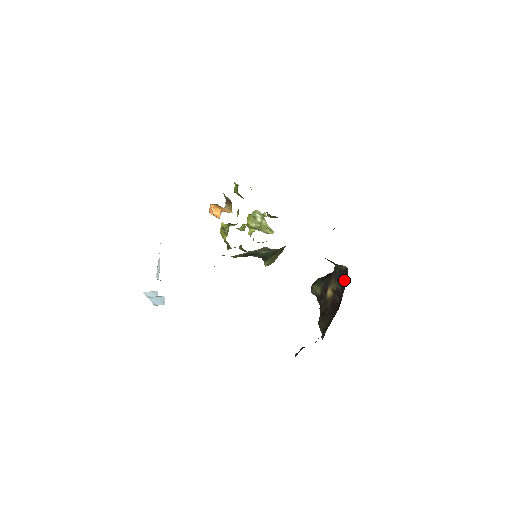
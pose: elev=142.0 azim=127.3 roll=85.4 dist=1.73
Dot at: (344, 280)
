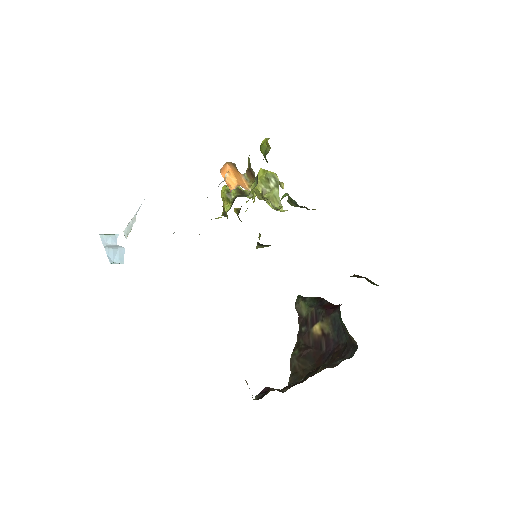
Dot at: (343, 340)
